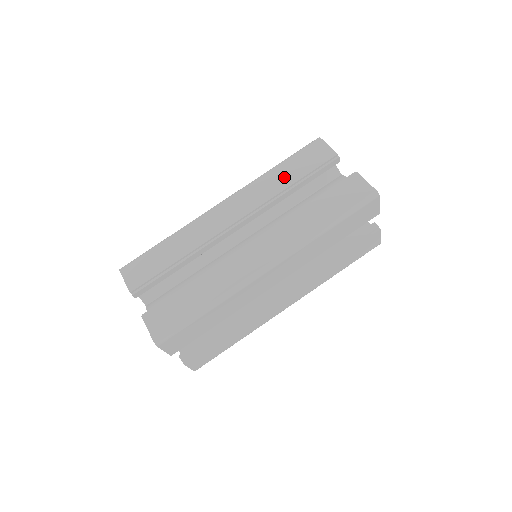
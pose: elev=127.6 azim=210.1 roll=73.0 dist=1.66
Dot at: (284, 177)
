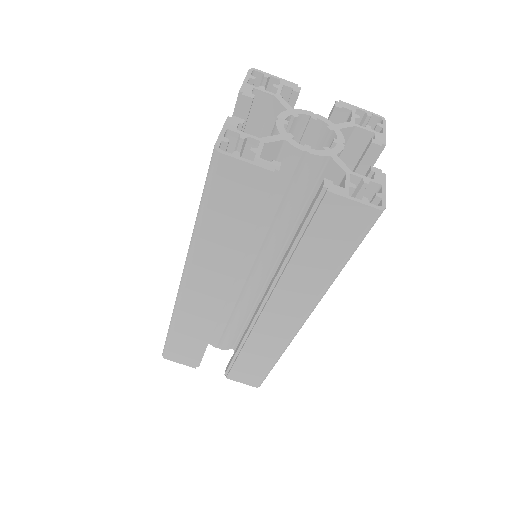
Dot at: (227, 234)
